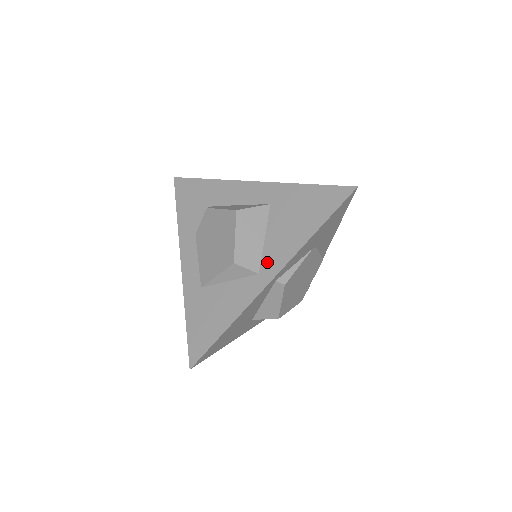
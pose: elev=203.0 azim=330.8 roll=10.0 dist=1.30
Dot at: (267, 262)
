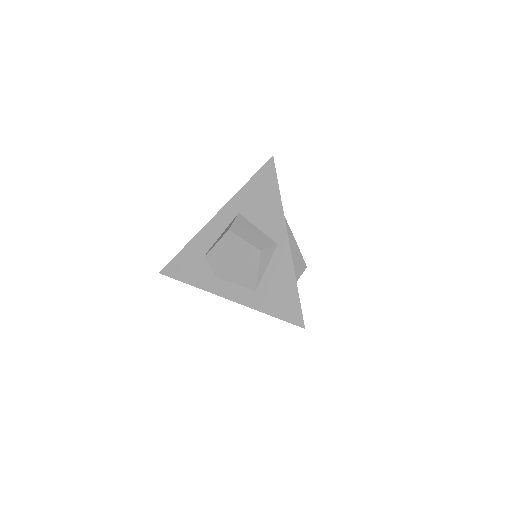
Dot at: (274, 235)
